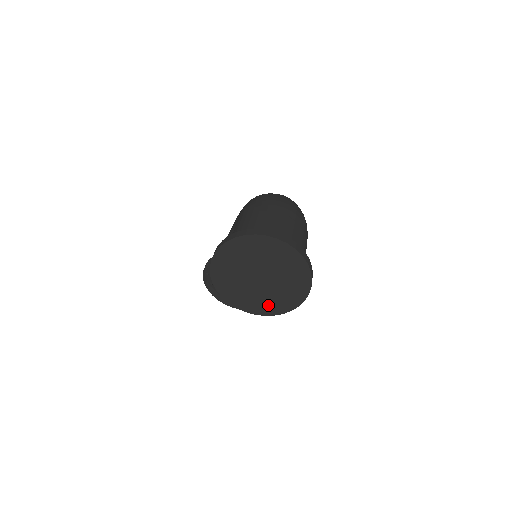
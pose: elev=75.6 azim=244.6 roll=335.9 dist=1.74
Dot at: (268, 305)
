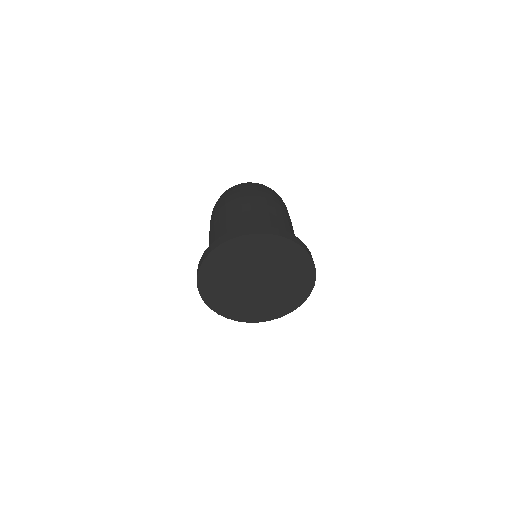
Dot at: (285, 301)
